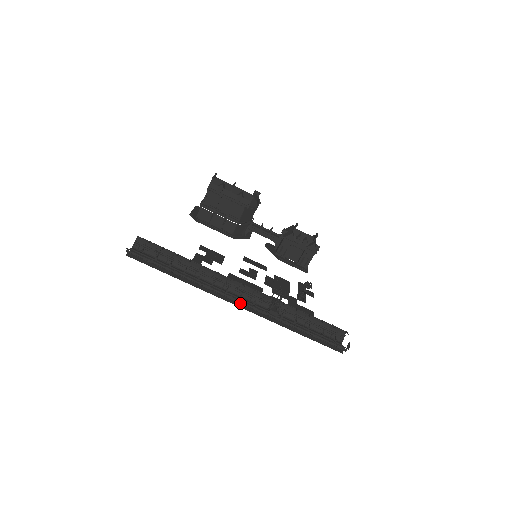
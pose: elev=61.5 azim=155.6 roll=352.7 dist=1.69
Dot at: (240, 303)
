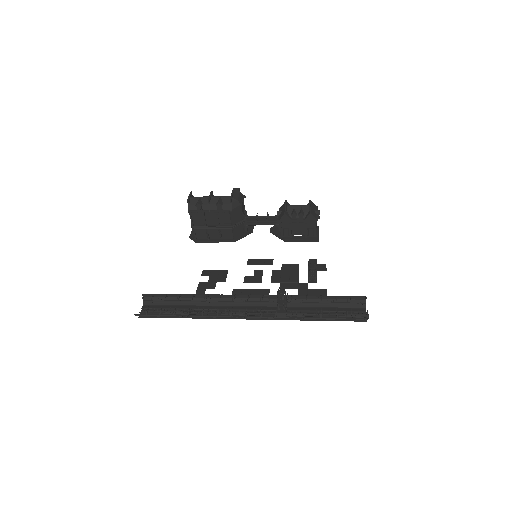
Dot at: (249, 317)
